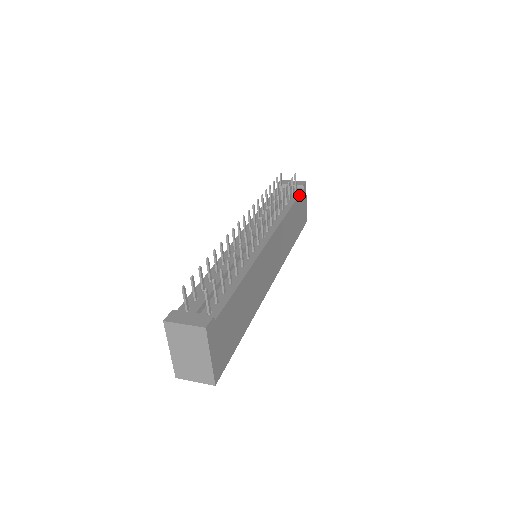
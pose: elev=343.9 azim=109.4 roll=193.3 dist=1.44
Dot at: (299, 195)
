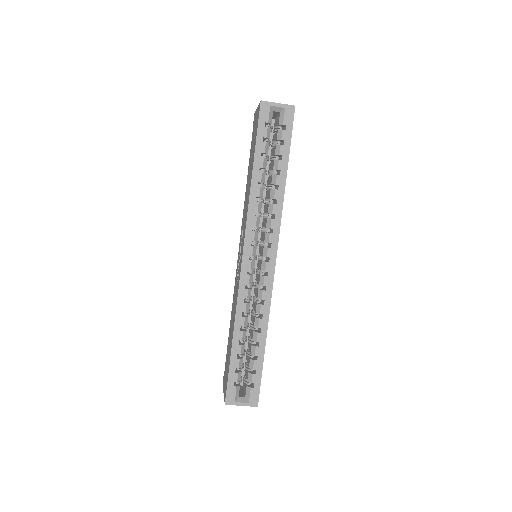
Dot at: occluded
